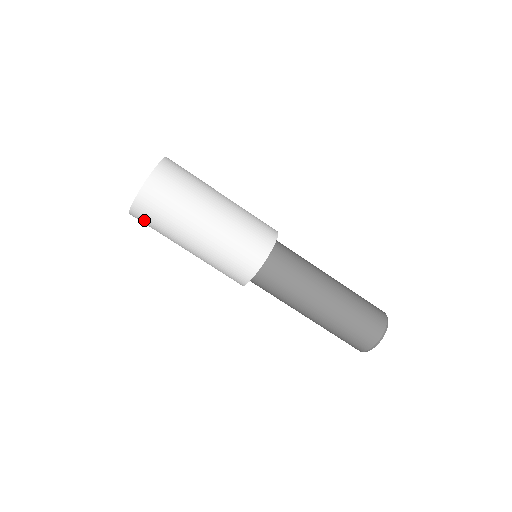
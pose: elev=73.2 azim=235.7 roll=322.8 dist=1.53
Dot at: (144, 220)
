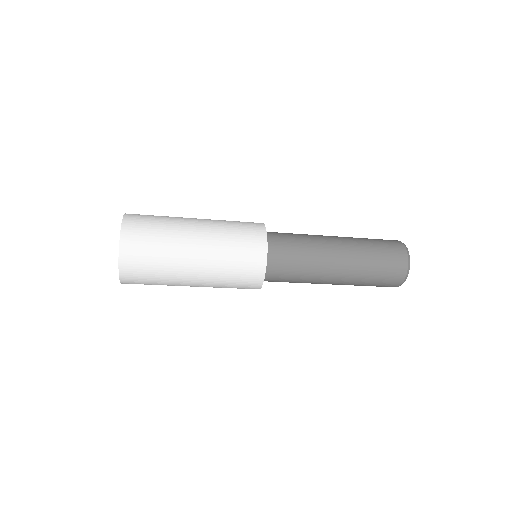
Dot at: occluded
